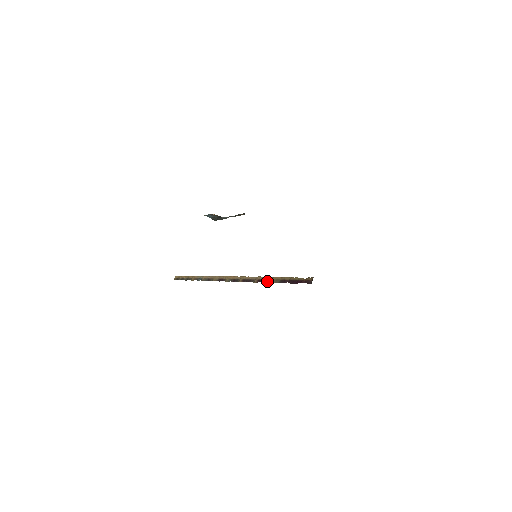
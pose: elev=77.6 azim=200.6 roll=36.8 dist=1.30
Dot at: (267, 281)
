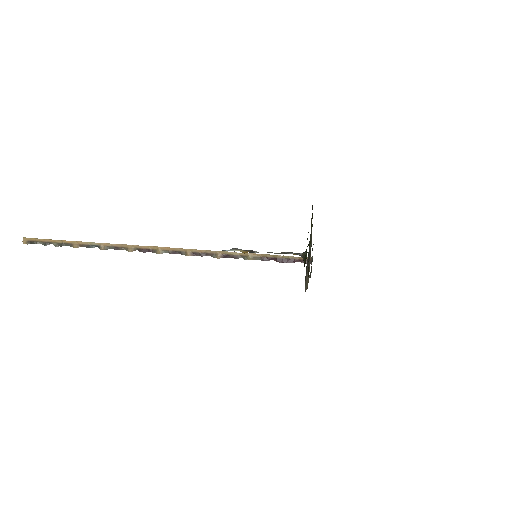
Dot at: (239, 257)
